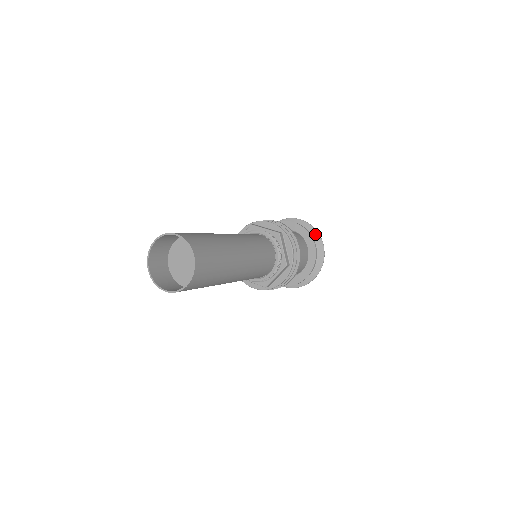
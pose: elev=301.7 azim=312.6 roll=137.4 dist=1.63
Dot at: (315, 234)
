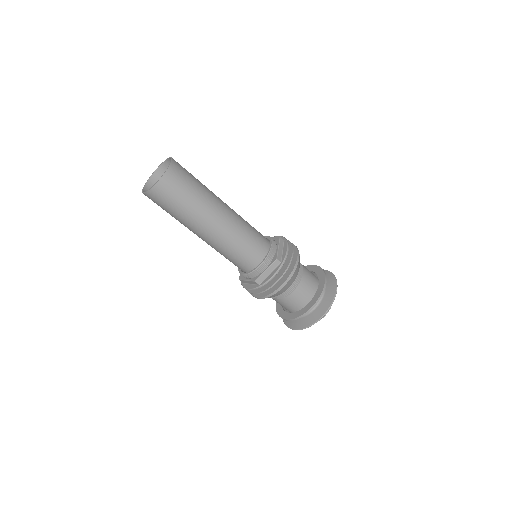
Dot at: (332, 278)
